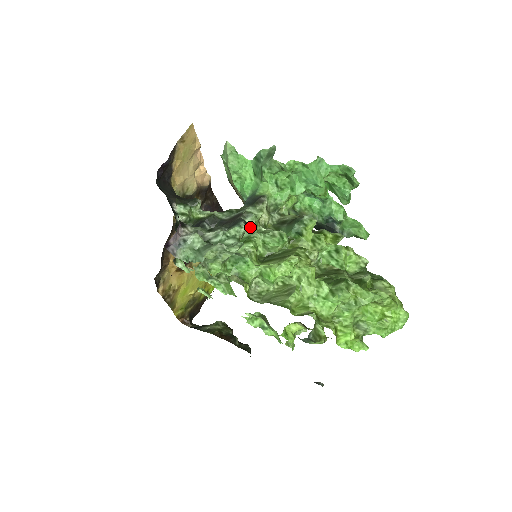
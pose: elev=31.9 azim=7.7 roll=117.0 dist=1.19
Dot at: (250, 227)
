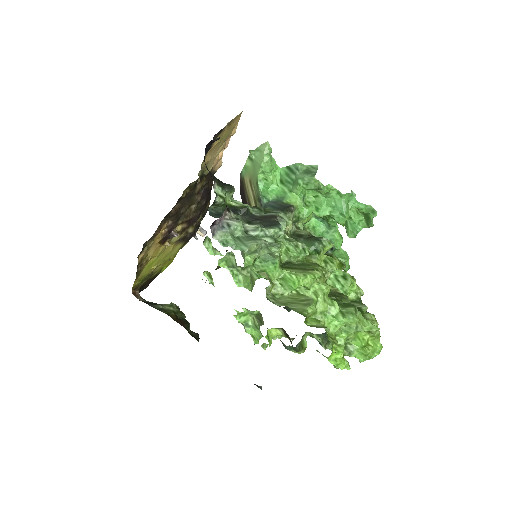
Dot at: occluded
